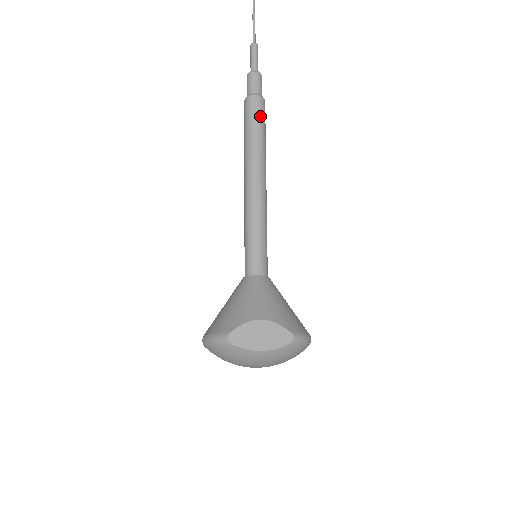
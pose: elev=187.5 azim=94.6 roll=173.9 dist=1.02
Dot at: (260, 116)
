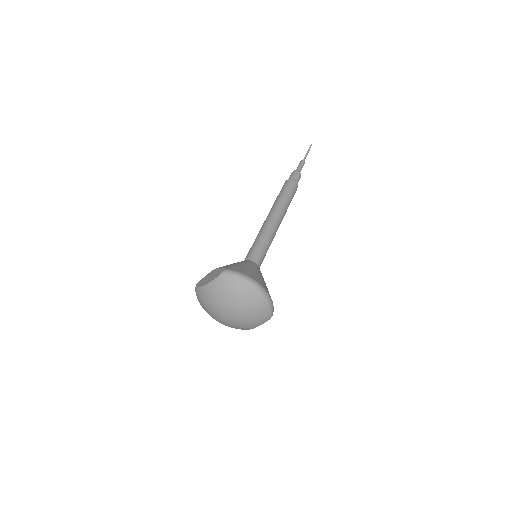
Dot at: (285, 187)
